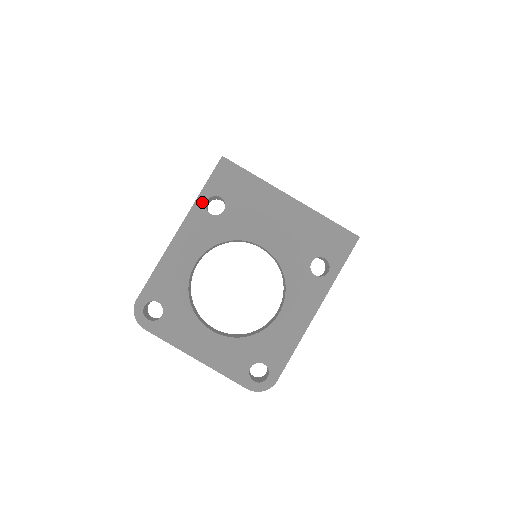
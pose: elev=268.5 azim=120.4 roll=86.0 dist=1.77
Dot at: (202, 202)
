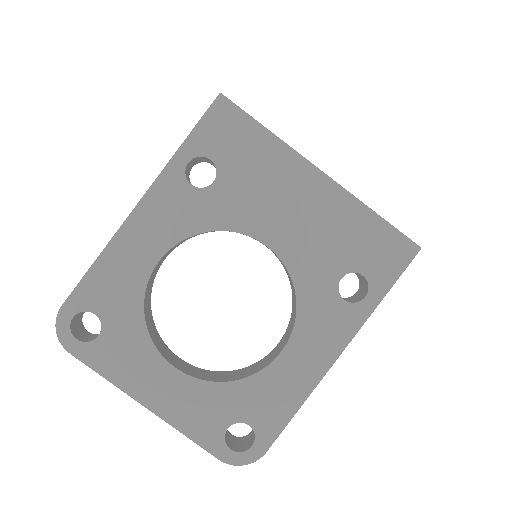
Dot at: (180, 164)
